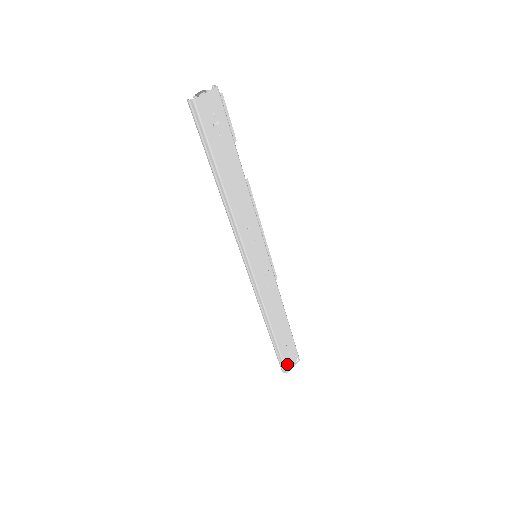
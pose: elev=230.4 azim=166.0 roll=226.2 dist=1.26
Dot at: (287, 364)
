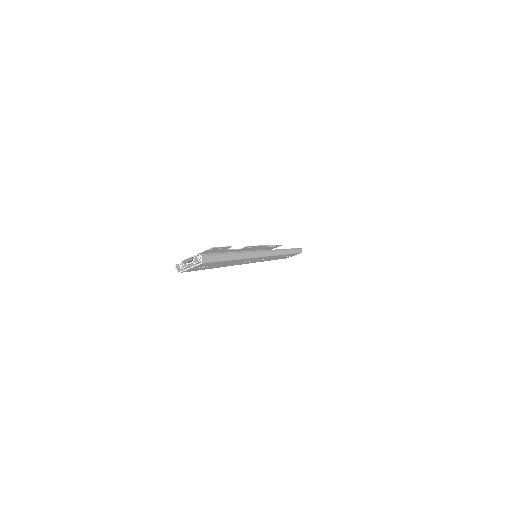
Dot at: occluded
